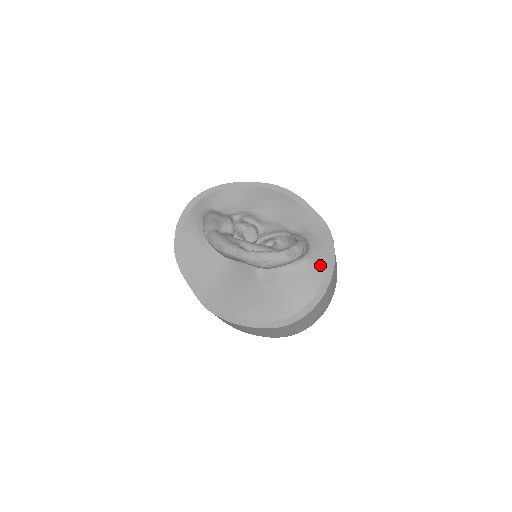
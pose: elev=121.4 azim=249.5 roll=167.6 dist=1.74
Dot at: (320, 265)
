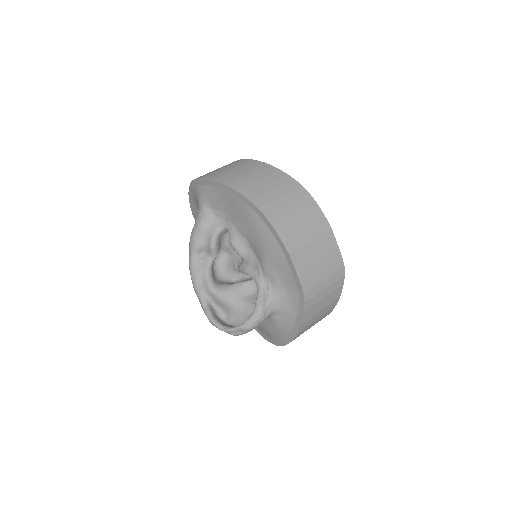
Dot at: (285, 326)
